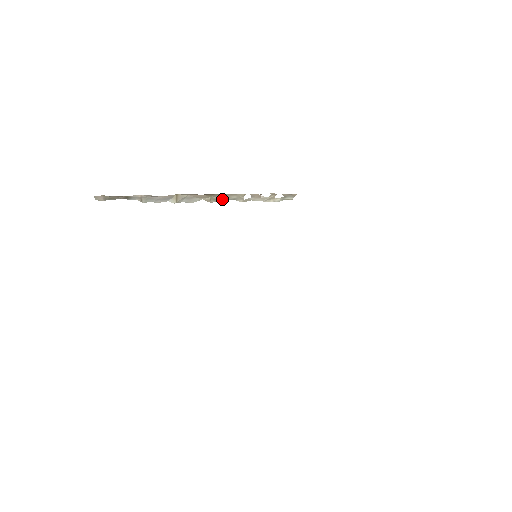
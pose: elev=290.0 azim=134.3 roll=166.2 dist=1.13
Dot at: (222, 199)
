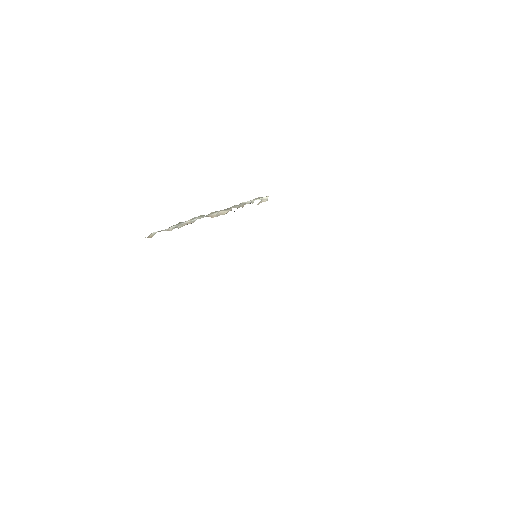
Dot at: (218, 212)
